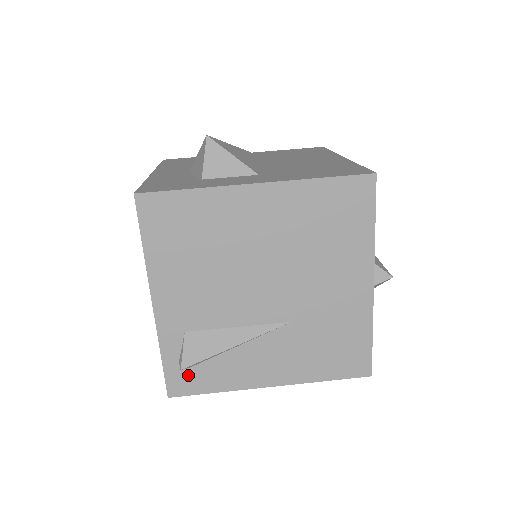
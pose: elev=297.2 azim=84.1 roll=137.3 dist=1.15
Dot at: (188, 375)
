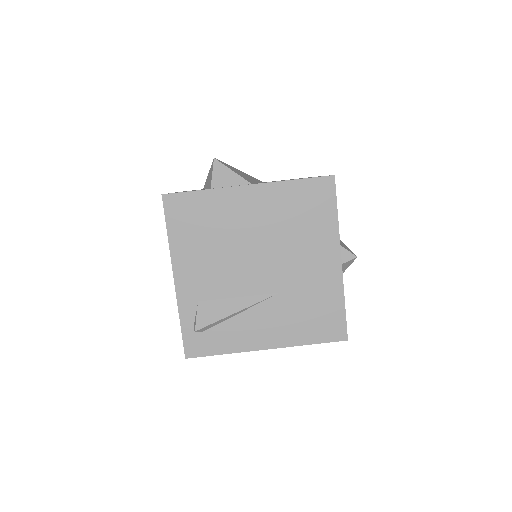
Dot at: (201, 339)
